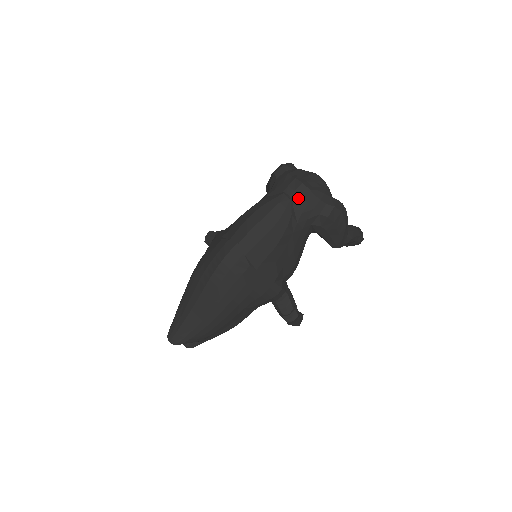
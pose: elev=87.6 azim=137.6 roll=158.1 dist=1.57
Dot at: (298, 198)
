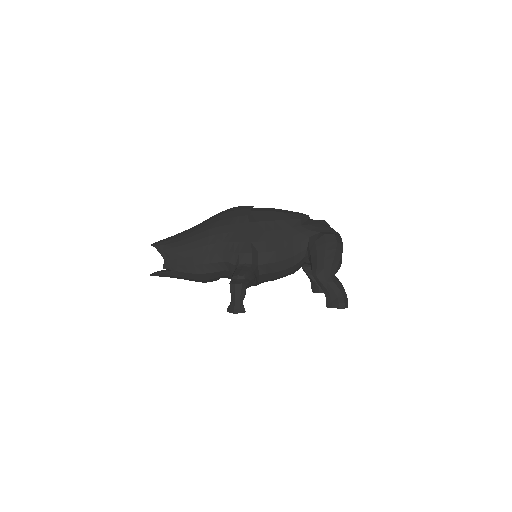
Dot at: (314, 220)
